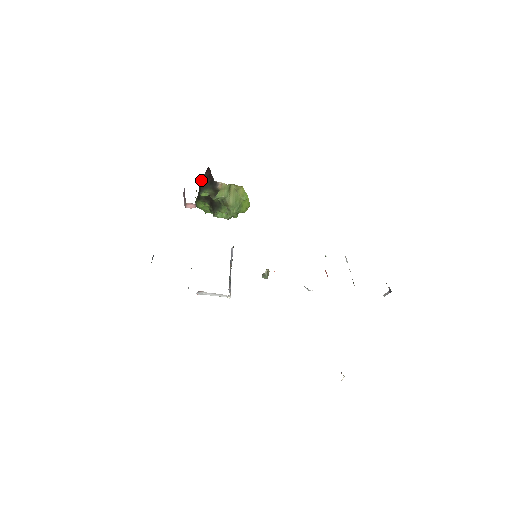
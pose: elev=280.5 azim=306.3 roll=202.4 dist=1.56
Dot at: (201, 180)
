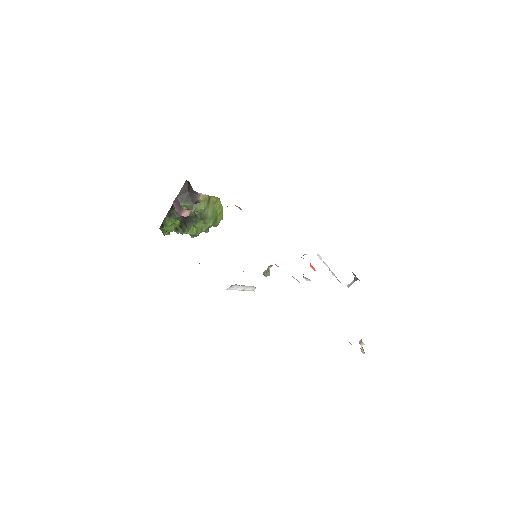
Dot at: (178, 194)
